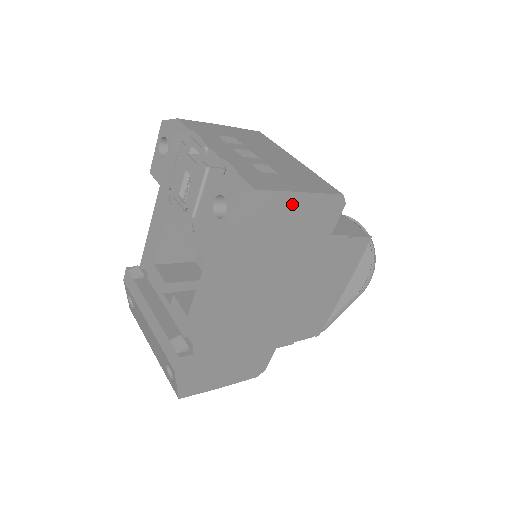
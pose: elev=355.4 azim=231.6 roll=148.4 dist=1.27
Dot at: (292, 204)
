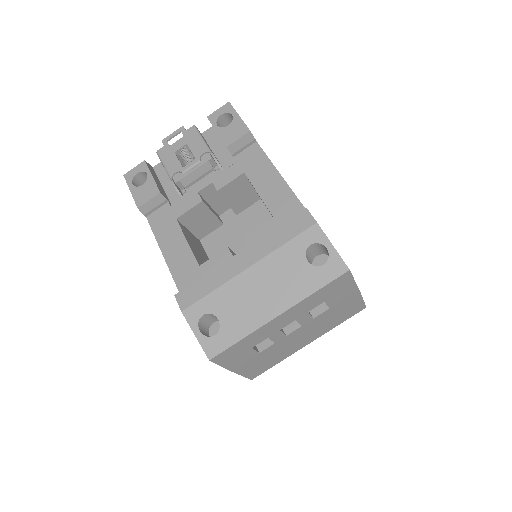
Dot at: occluded
